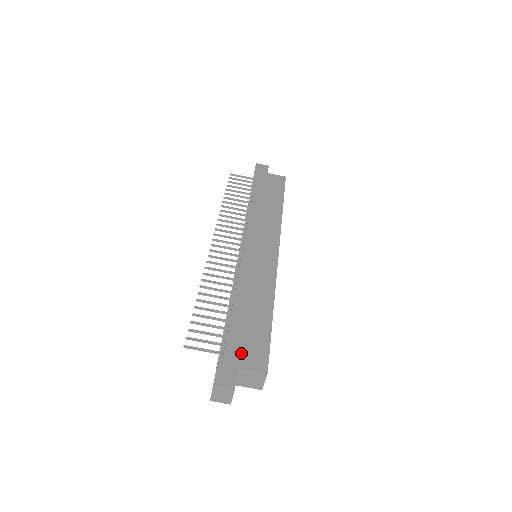
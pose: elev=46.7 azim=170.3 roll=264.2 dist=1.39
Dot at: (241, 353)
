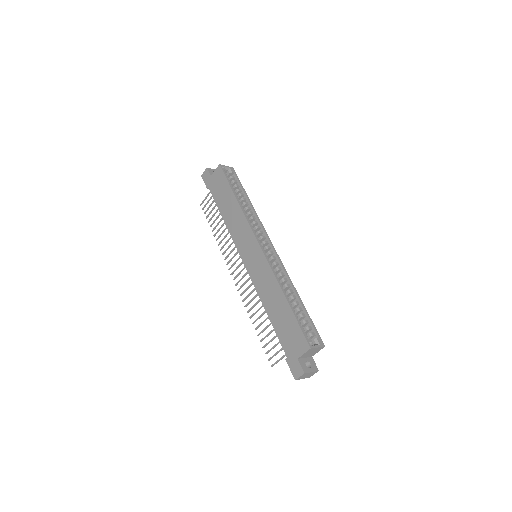
Dot at: (292, 347)
